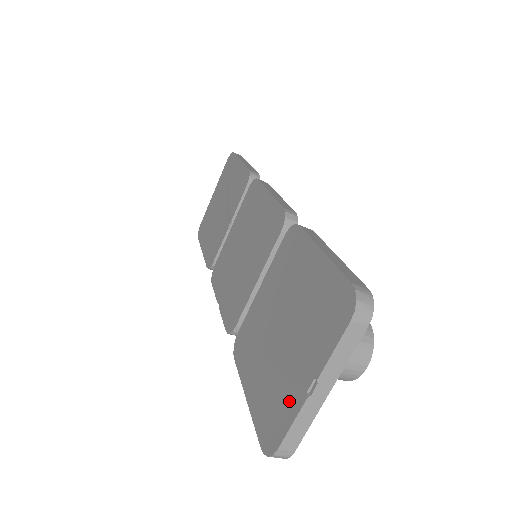
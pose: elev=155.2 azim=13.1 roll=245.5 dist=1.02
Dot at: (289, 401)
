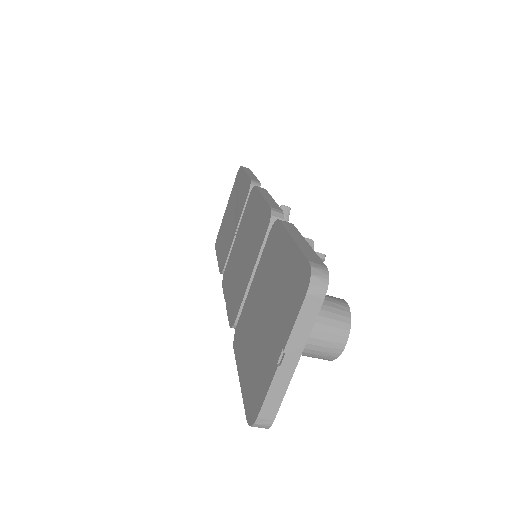
Dot at: (266, 374)
